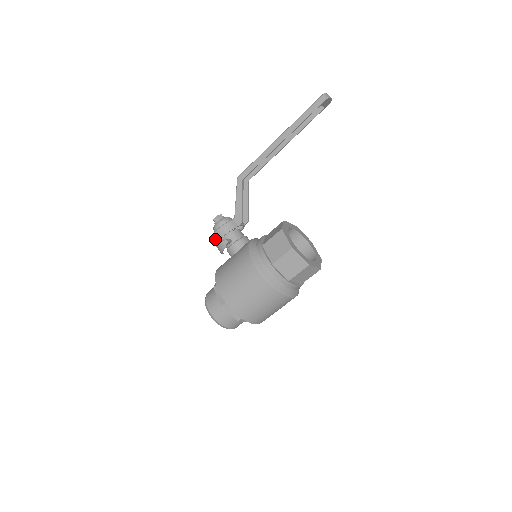
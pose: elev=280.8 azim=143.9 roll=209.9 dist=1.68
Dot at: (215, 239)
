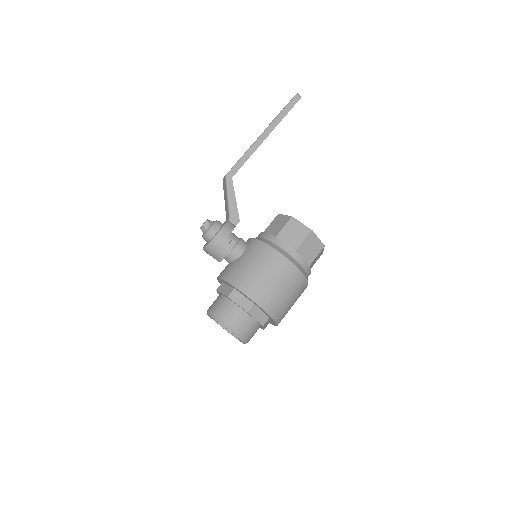
Dot at: (217, 243)
